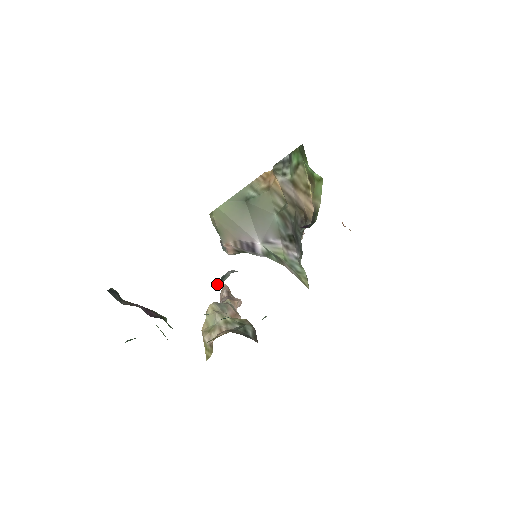
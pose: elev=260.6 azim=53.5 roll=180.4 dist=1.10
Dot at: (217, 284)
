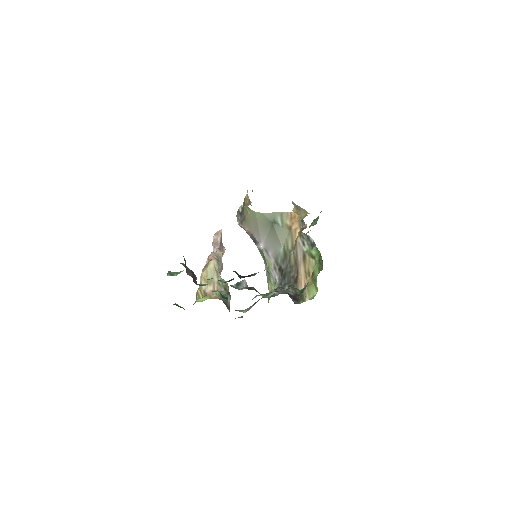
Dot at: (234, 285)
